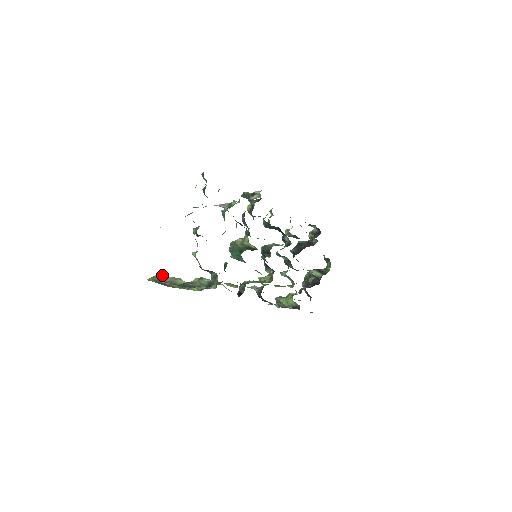
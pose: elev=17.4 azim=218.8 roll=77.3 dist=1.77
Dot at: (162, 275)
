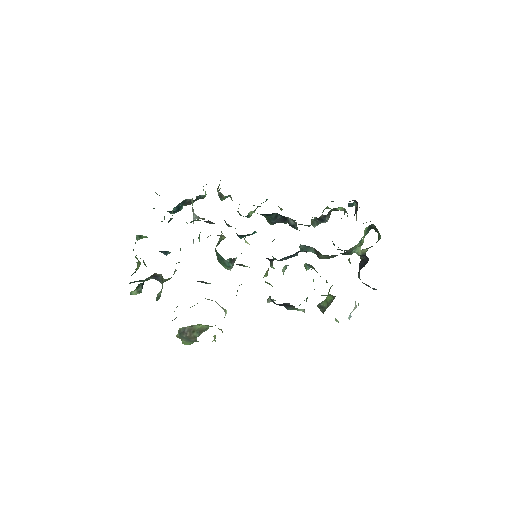
Dot at: occluded
